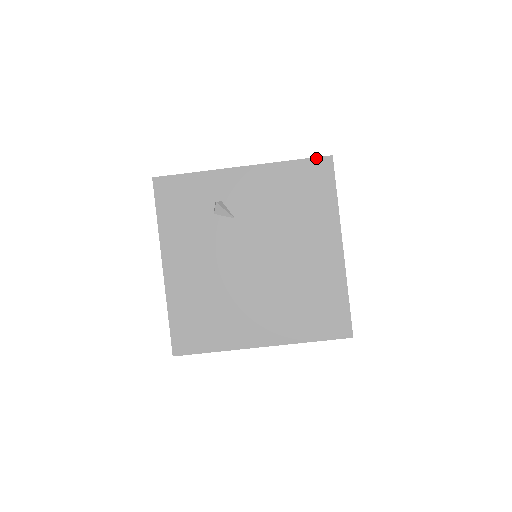
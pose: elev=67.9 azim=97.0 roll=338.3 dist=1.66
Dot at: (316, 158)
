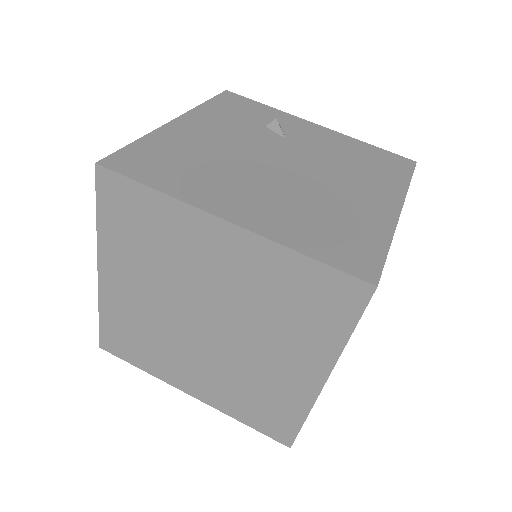
Dot at: (398, 155)
